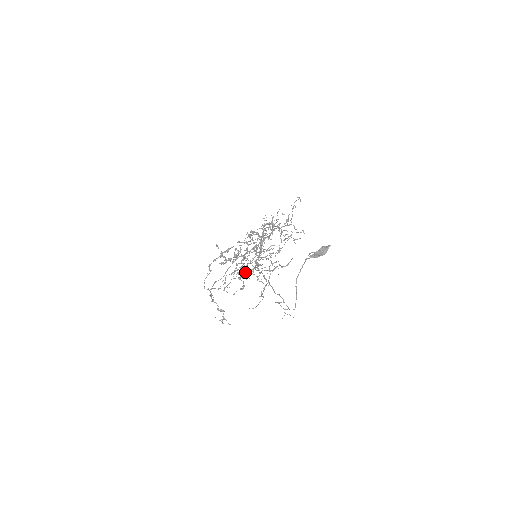
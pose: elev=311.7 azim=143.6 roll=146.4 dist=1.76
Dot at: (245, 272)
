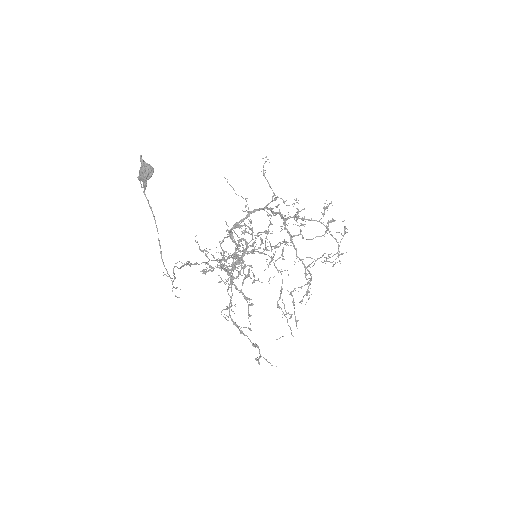
Dot at: (227, 274)
